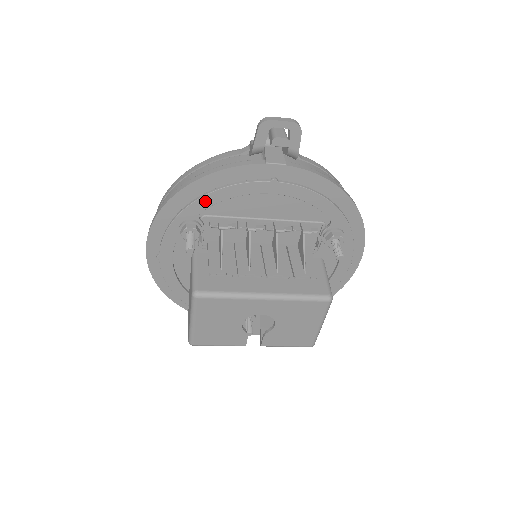
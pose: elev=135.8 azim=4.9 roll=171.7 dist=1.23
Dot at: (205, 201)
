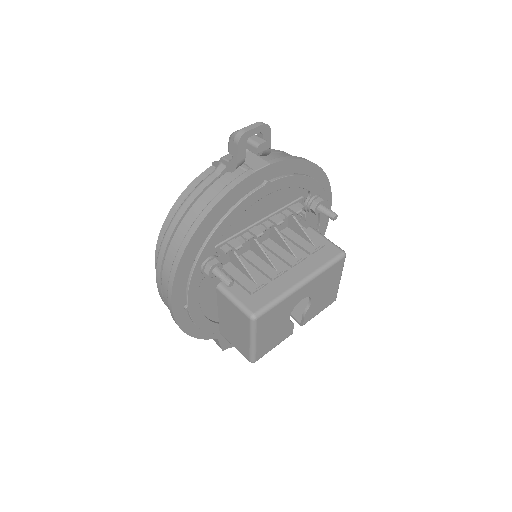
Dot at: (217, 233)
